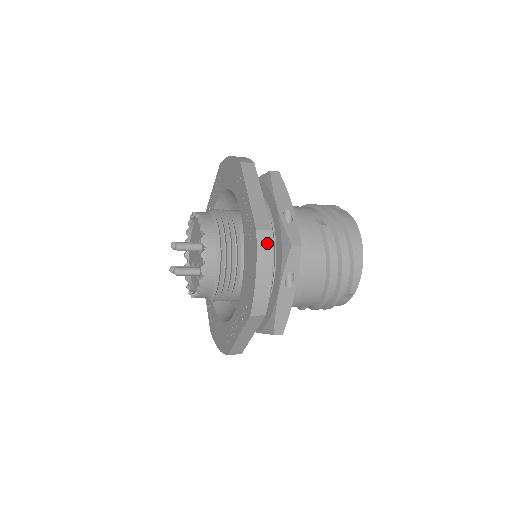
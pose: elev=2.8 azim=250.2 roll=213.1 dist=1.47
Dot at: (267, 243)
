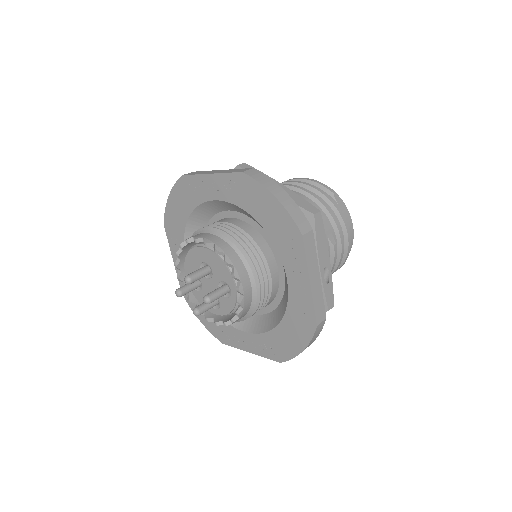
Dot at: (320, 330)
